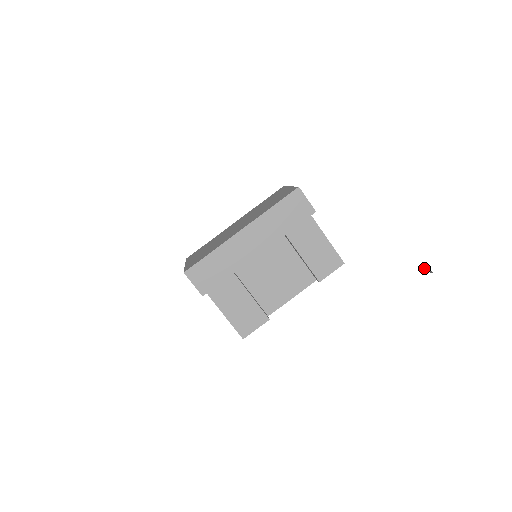
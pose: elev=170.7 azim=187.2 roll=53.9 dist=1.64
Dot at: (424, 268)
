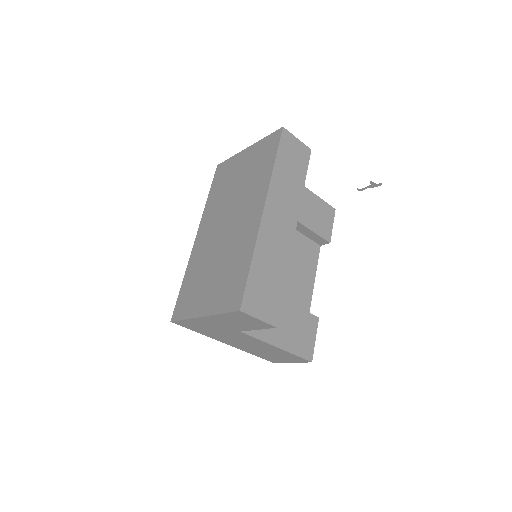
Dot at: (366, 188)
